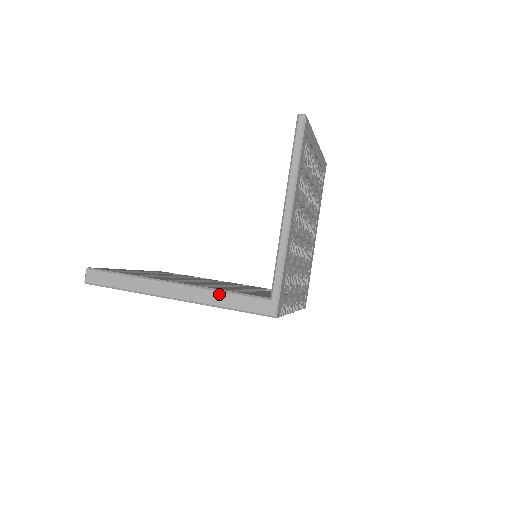
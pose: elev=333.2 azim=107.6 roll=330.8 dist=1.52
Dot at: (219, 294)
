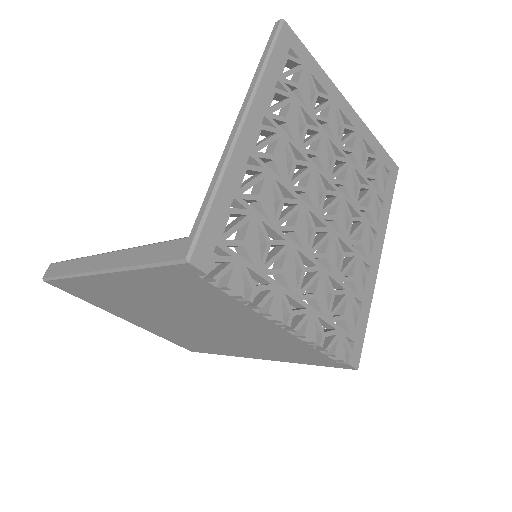
Dot at: (138, 250)
